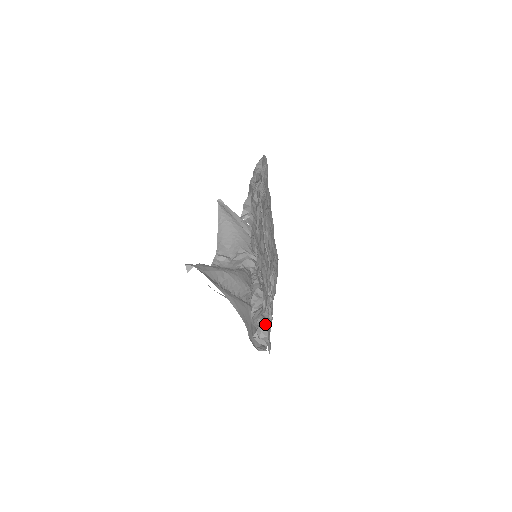
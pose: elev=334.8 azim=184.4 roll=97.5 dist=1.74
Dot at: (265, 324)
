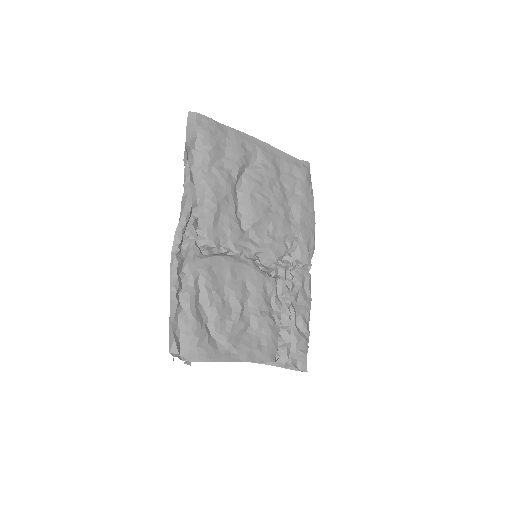
Dot at: (285, 359)
